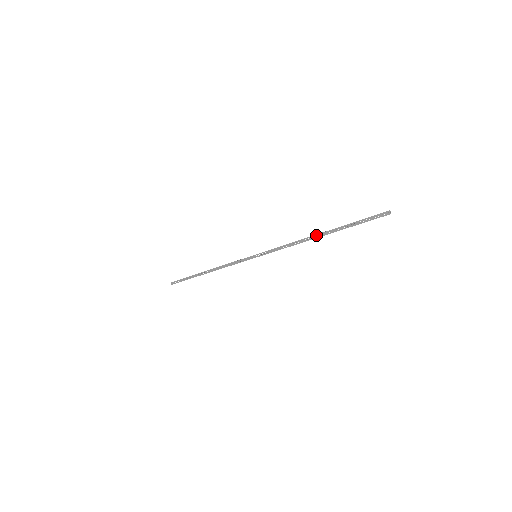
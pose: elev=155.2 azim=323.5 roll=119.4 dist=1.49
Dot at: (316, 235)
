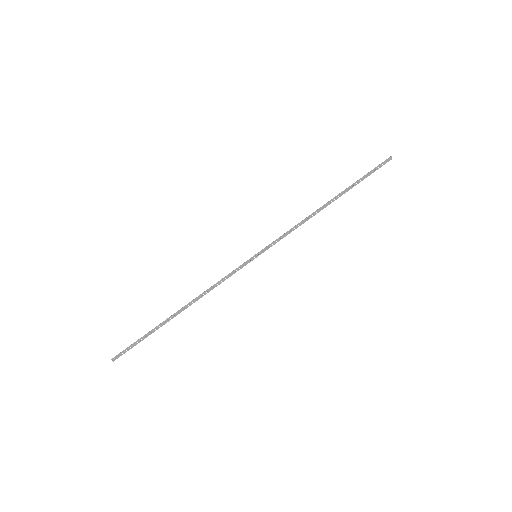
Dot at: (326, 204)
